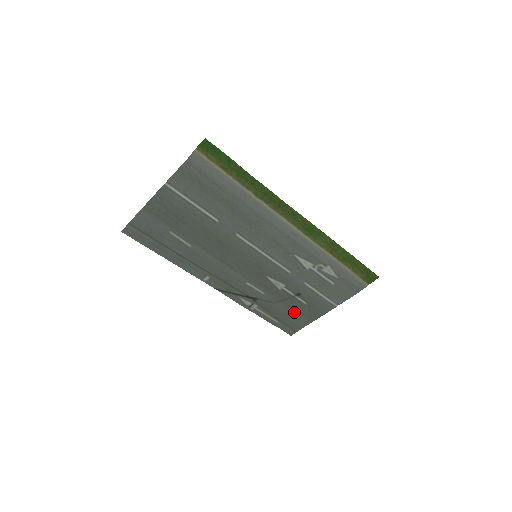
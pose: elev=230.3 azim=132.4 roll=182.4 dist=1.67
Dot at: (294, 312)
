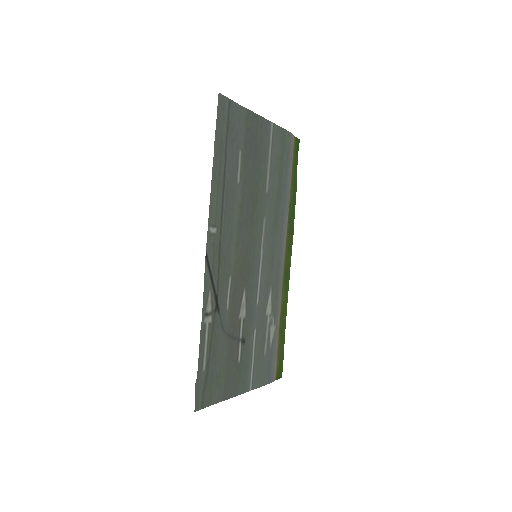
Dot at: (224, 366)
